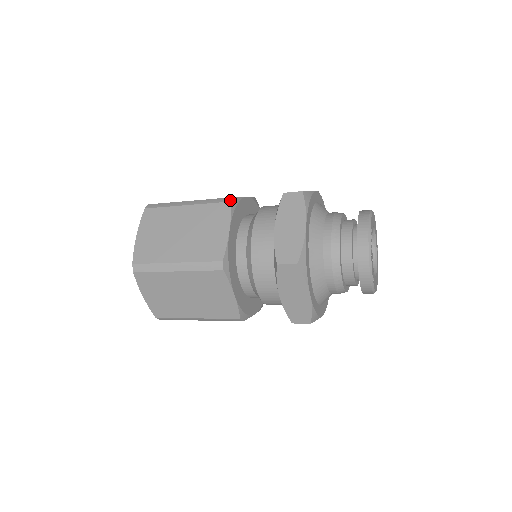
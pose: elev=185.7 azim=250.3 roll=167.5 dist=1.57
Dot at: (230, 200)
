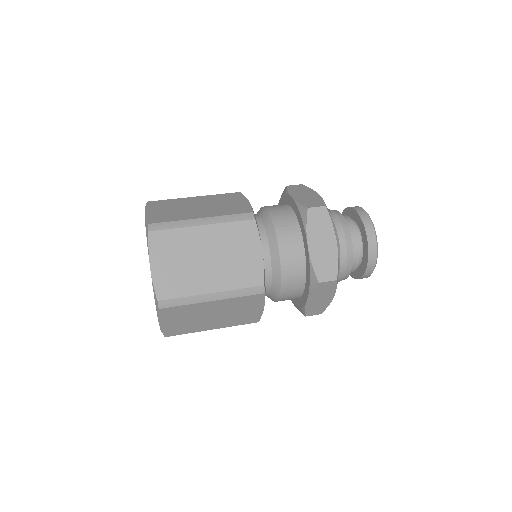
Dot at: (253, 217)
